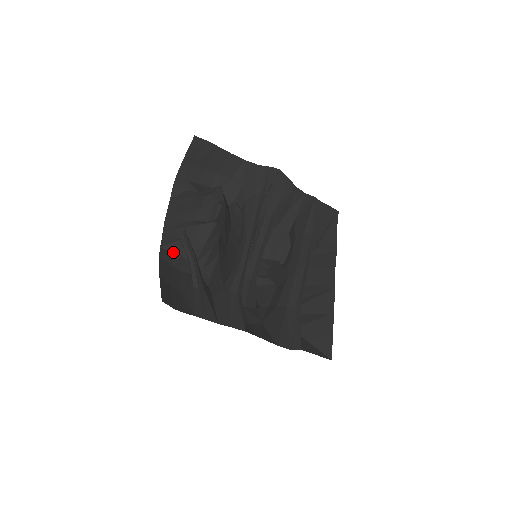
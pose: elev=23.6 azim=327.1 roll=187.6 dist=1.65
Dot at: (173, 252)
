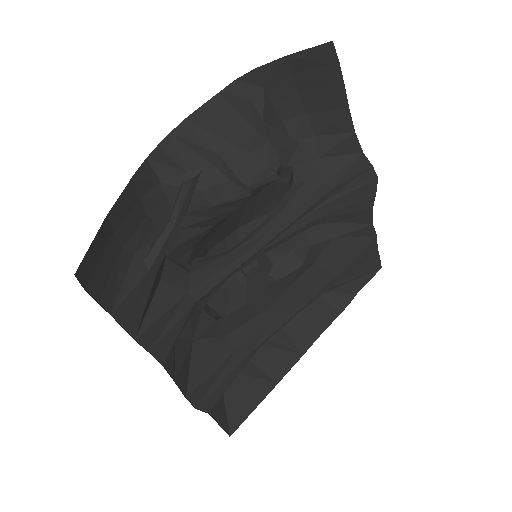
Dot at: (159, 179)
